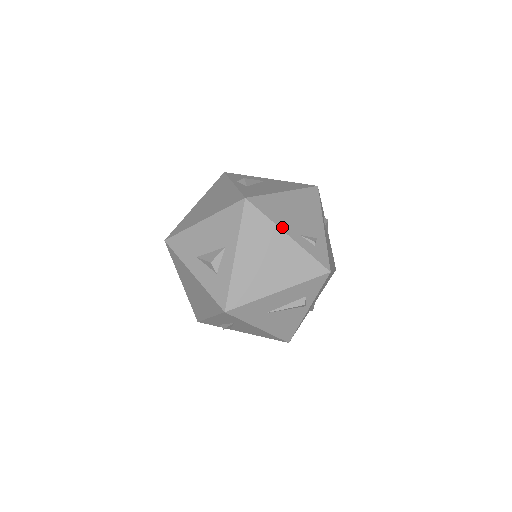
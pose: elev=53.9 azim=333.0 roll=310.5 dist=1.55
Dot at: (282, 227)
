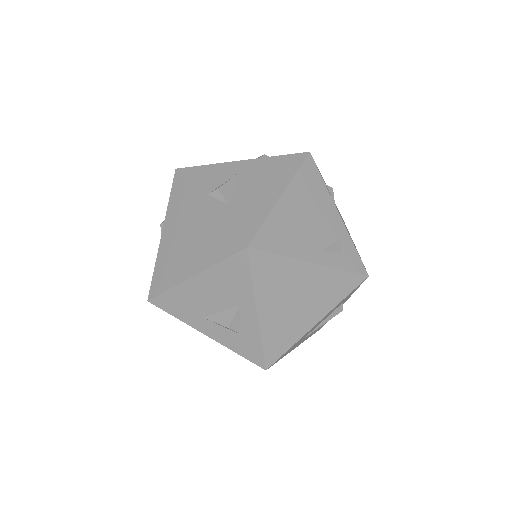
Dot at: (302, 256)
